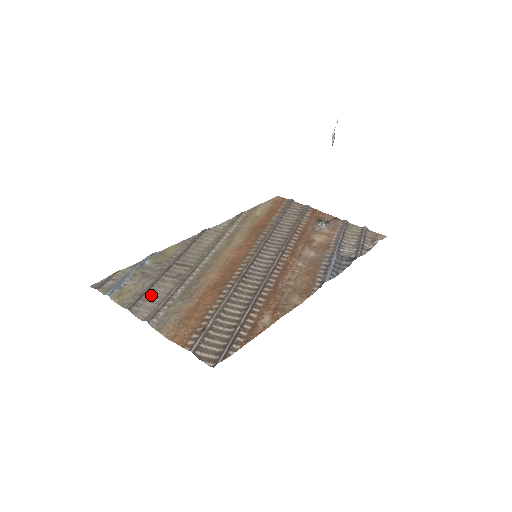
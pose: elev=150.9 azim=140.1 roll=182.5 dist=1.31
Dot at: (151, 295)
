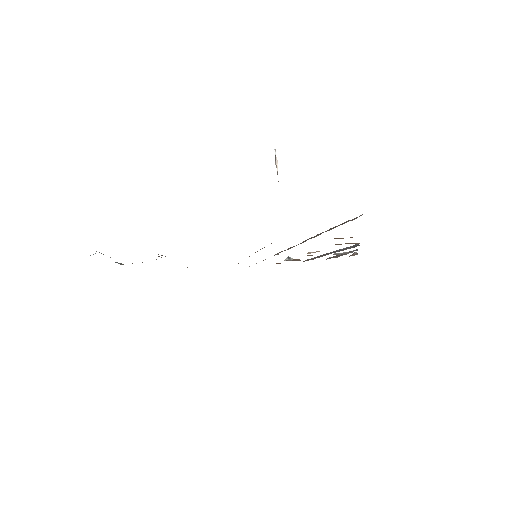
Dot at: occluded
